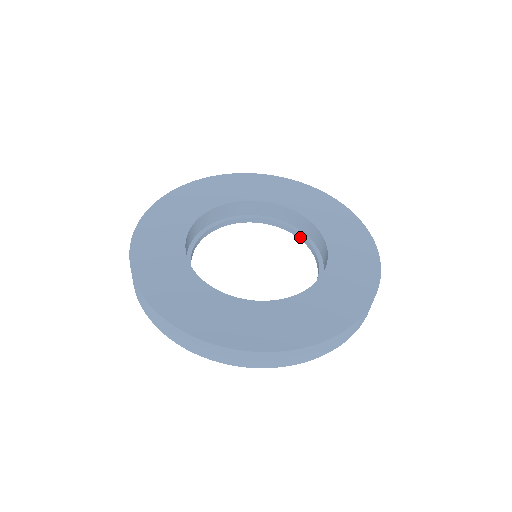
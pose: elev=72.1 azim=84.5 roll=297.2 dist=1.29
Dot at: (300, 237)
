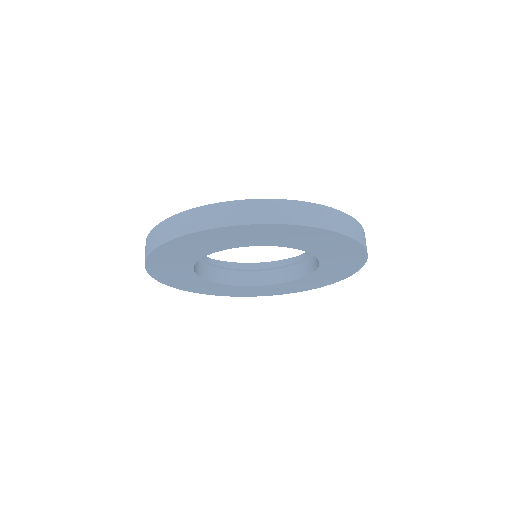
Dot at: occluded
